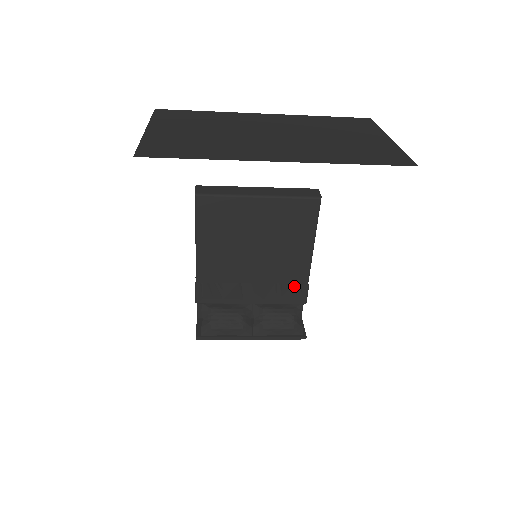
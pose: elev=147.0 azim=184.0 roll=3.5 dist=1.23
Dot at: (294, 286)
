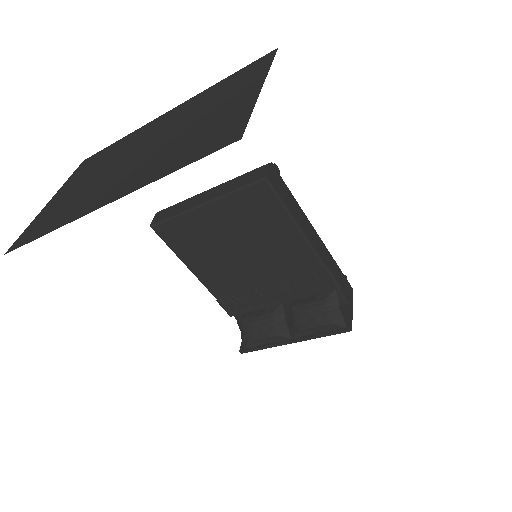
Dot at: (312, 275)
